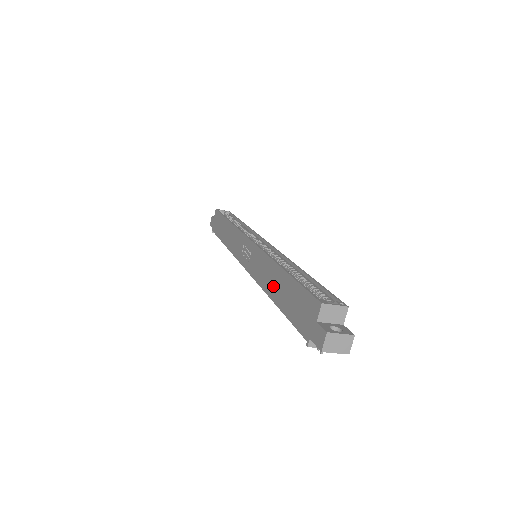
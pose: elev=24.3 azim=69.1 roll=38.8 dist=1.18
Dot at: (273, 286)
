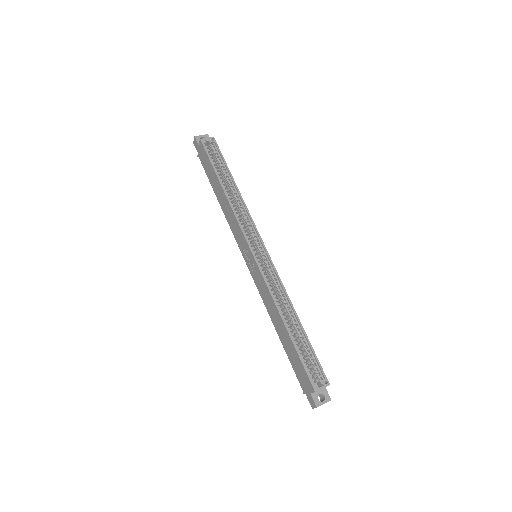
Dot at: (277, 325)
